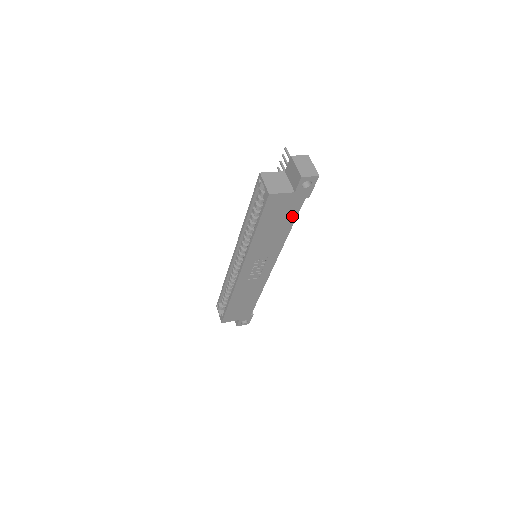
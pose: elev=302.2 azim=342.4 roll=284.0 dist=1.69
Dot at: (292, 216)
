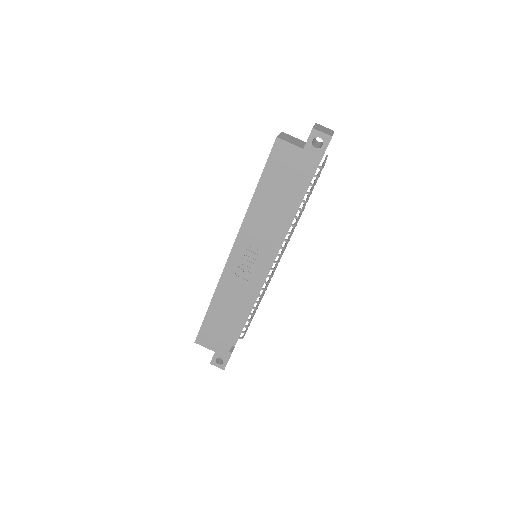
Dot at: (297, 189)
